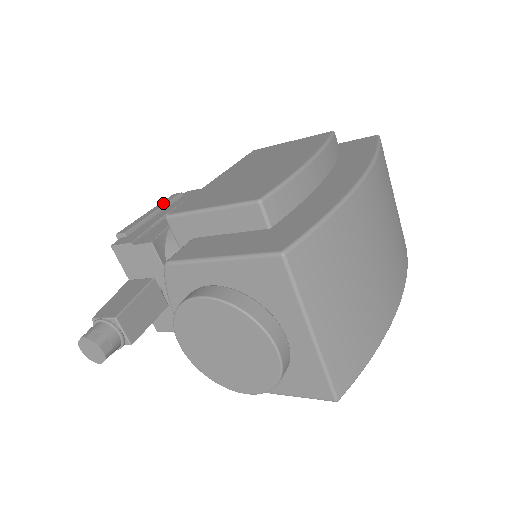
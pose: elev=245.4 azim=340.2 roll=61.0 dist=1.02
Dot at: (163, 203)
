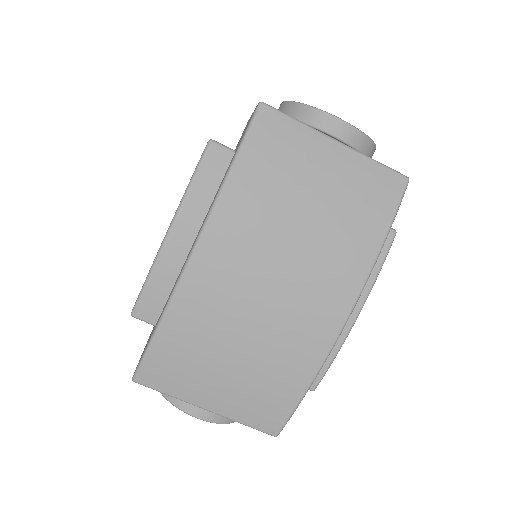
Dot at: occluded
